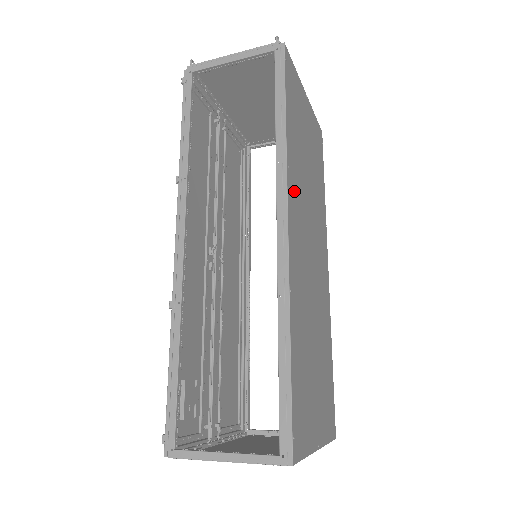
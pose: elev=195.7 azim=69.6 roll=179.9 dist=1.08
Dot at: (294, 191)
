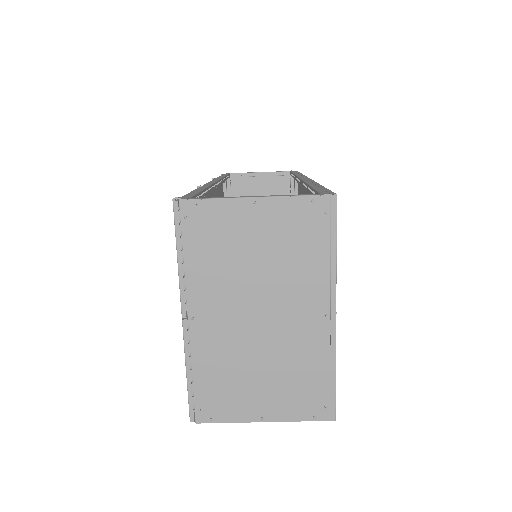
Dot at: occluded
